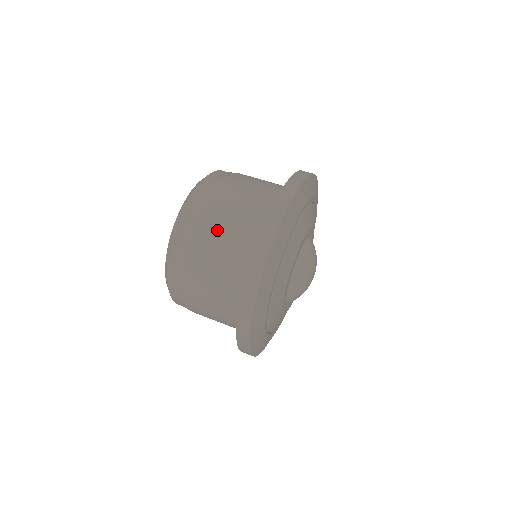
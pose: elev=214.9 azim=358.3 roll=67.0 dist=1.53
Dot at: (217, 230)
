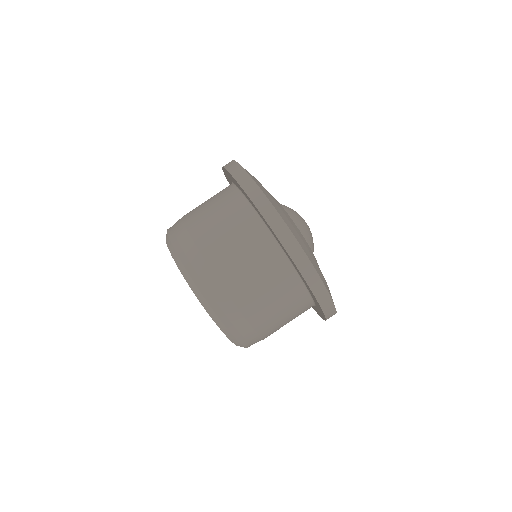
Dot at: (225, 252)
